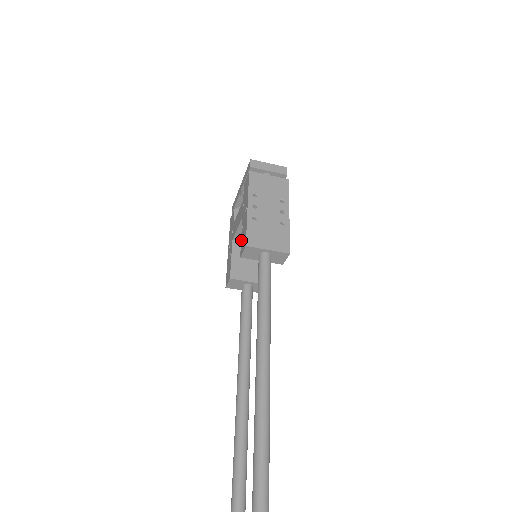
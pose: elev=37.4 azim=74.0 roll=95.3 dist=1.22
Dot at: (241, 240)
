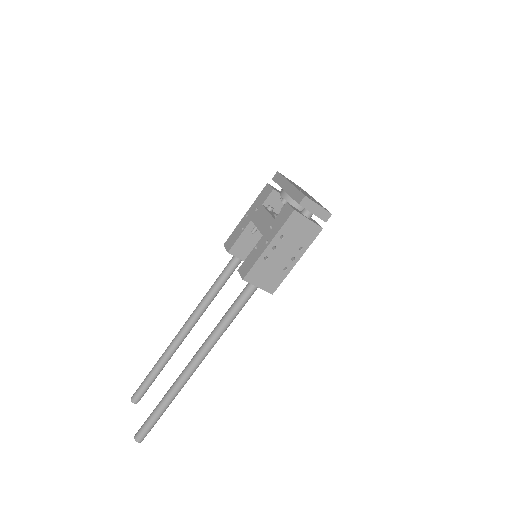
Dot at: (247, 258)
